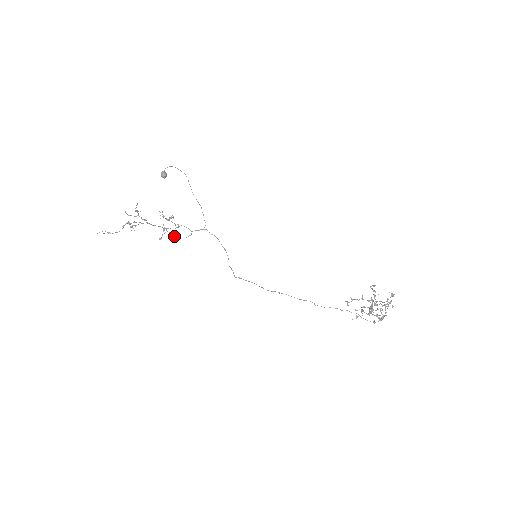
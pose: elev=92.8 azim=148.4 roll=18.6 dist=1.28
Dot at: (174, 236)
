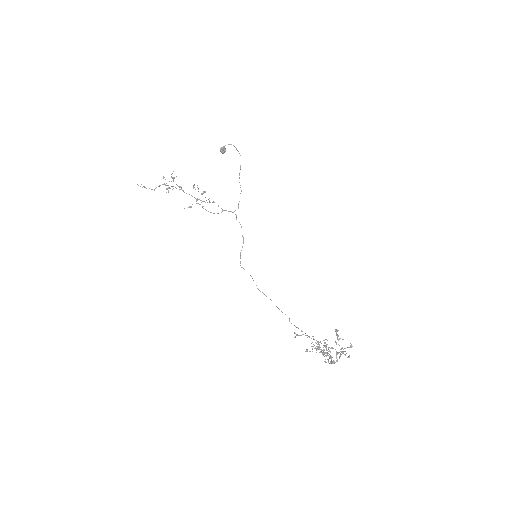
Dot at: (205, 209)
